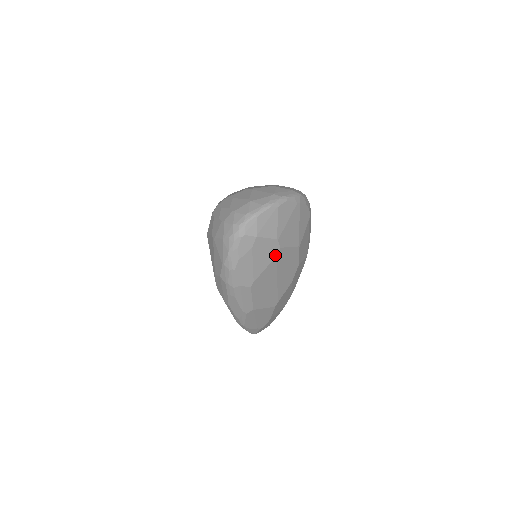
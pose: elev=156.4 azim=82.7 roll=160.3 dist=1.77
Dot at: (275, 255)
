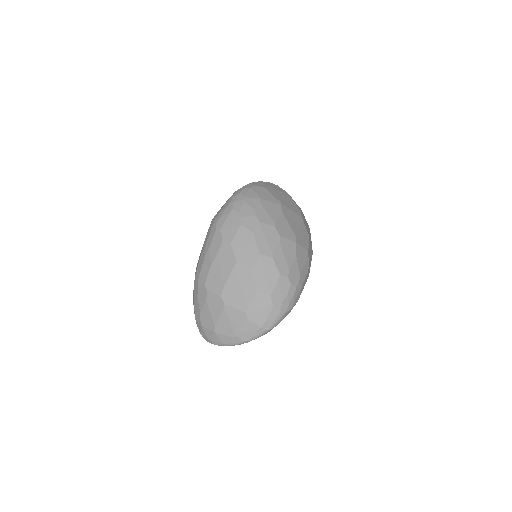
Dot at: occluded
